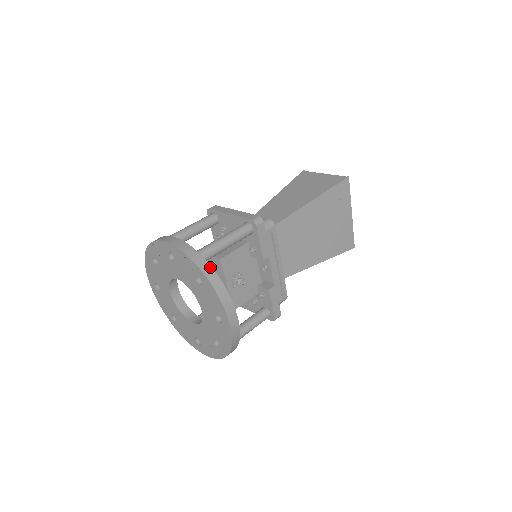
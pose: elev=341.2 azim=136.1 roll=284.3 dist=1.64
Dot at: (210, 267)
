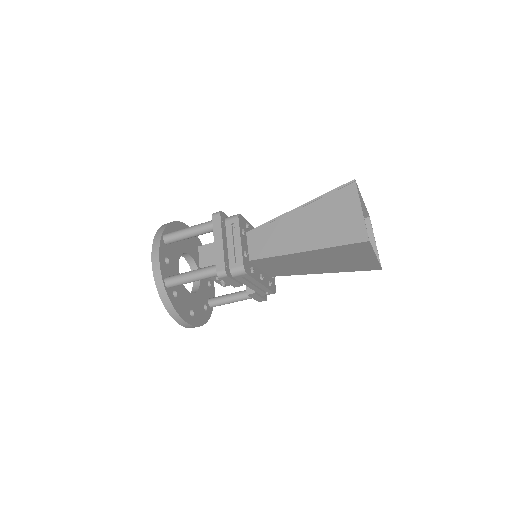
Dot at: (168, 300)
